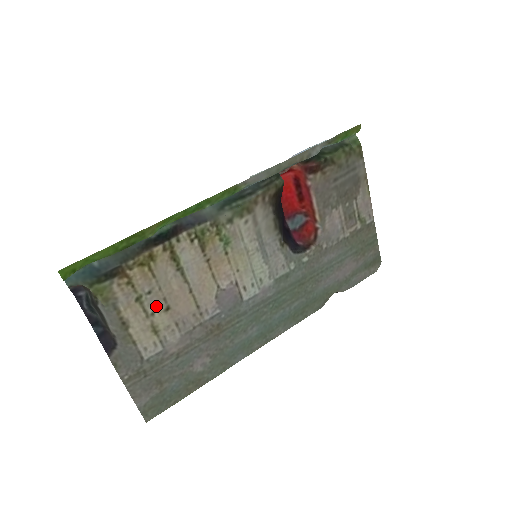
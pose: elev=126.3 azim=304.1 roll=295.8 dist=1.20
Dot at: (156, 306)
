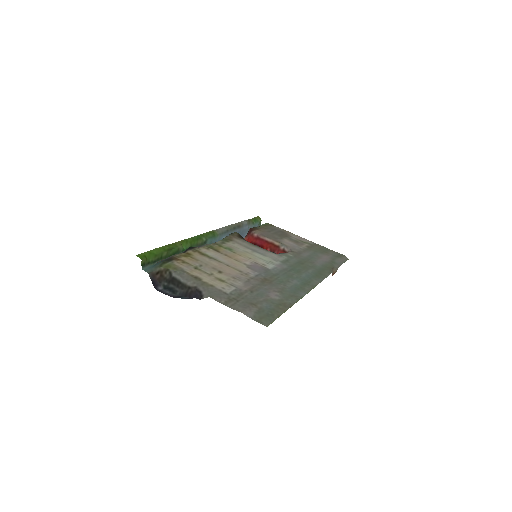
Dot at: (211, 271)
